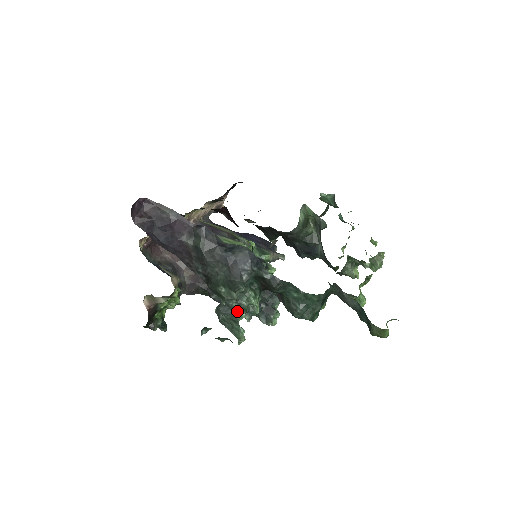
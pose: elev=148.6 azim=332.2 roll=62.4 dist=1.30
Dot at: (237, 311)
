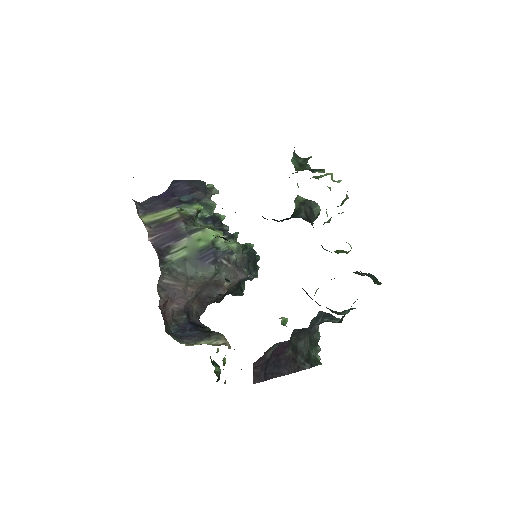
Dot at: occluded
